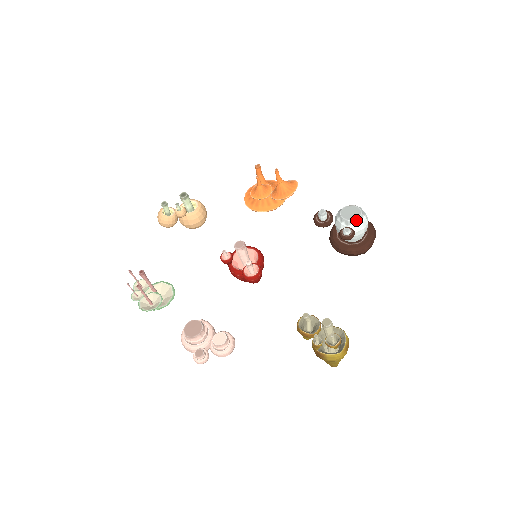
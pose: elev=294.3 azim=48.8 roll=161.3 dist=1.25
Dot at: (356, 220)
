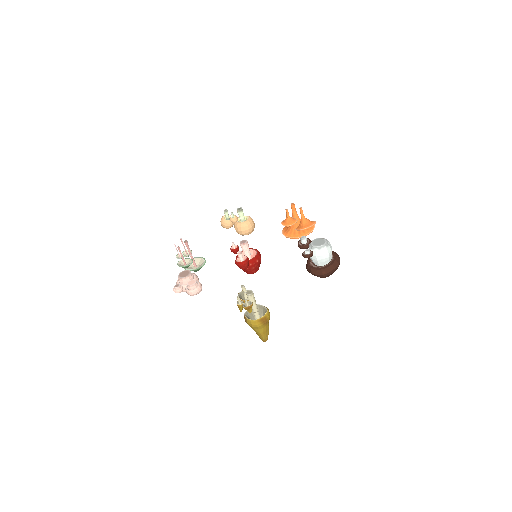
Dot at: (318, 247)
